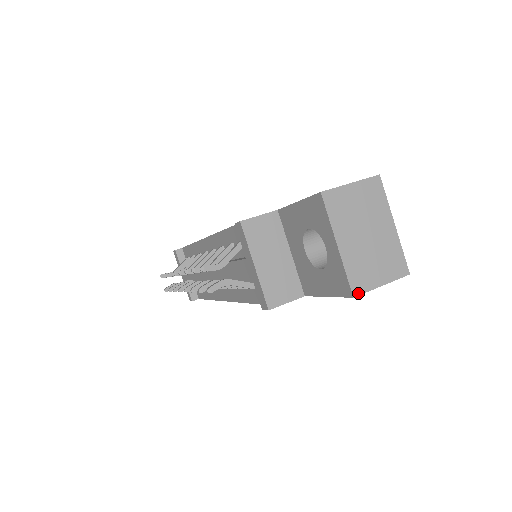
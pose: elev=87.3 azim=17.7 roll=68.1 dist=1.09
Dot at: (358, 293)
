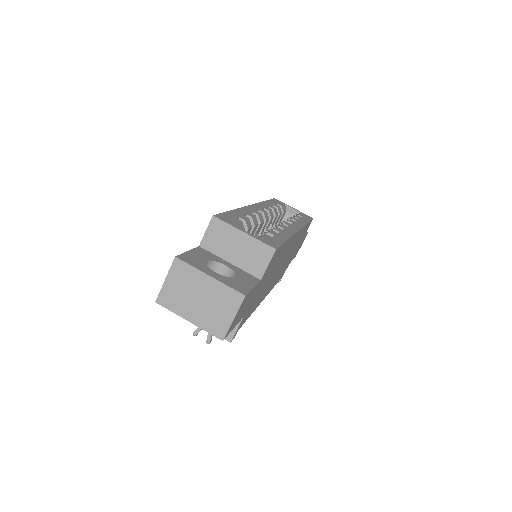
Dot at: (223, 336)
